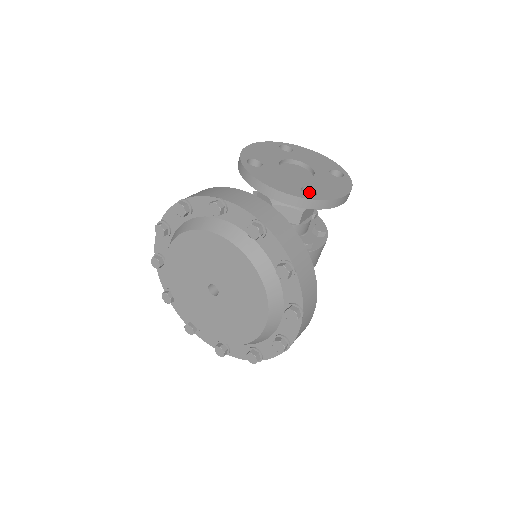
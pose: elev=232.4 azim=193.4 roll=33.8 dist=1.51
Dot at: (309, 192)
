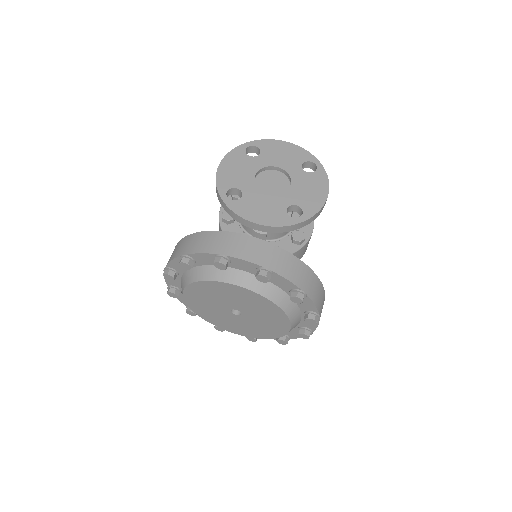
Dot at: (294, 208)
